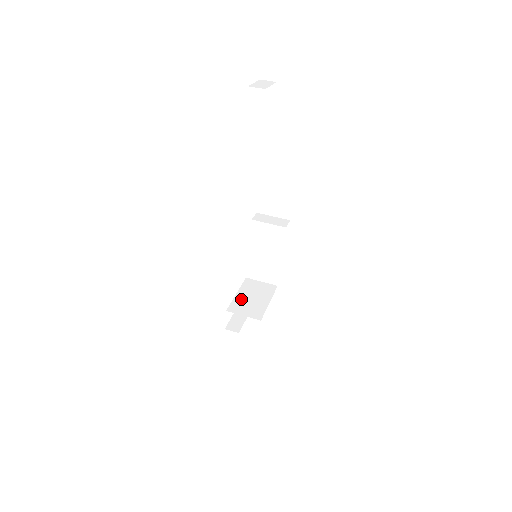
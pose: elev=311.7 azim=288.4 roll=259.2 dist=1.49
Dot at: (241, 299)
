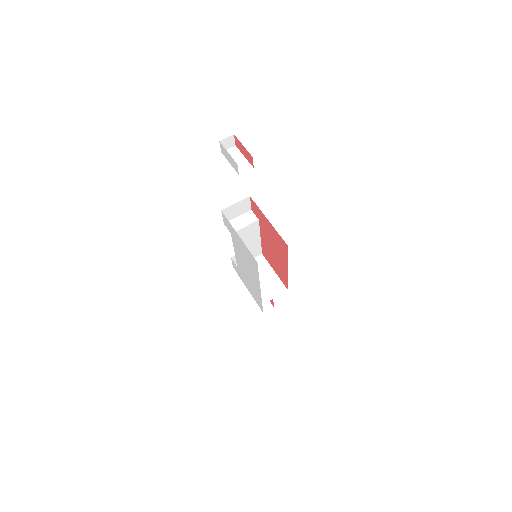
Dot at: occluded
